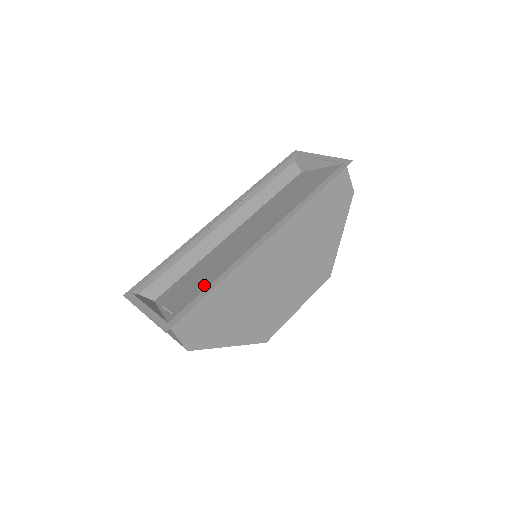
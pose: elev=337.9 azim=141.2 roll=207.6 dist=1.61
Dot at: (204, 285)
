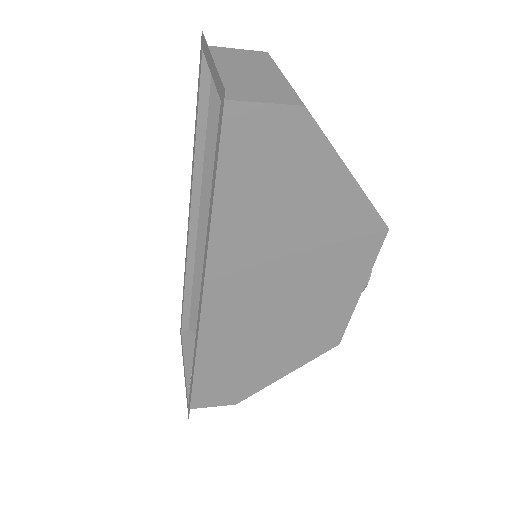
Dot at: occluded
